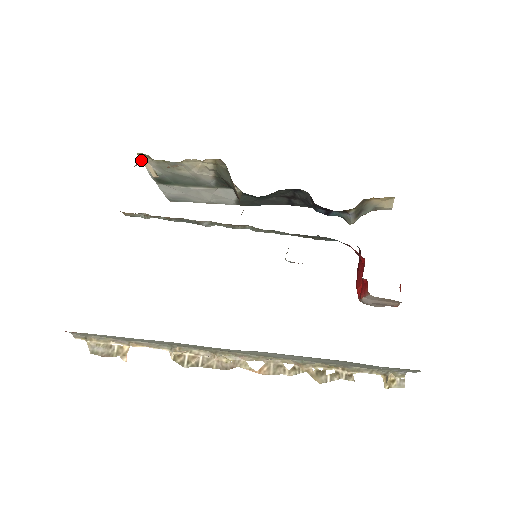
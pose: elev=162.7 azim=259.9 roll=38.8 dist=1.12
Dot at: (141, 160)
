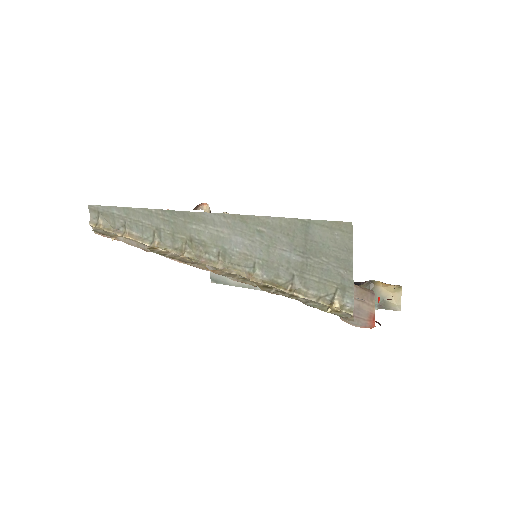
Dot at: occluded
